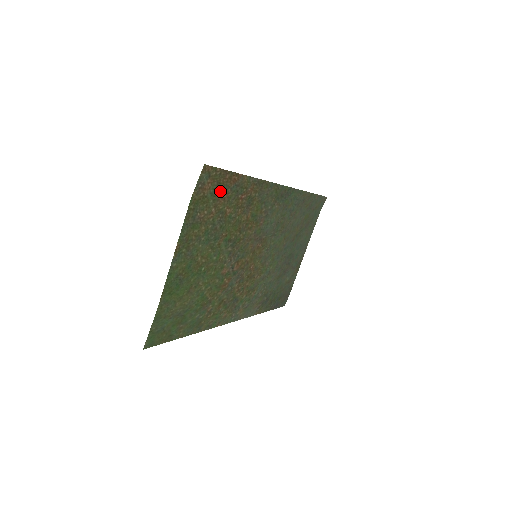
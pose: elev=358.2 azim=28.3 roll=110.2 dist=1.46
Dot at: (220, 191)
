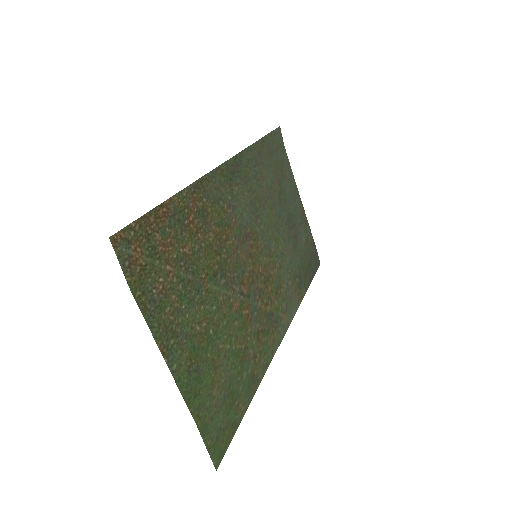
Dot at: (158, 242)
